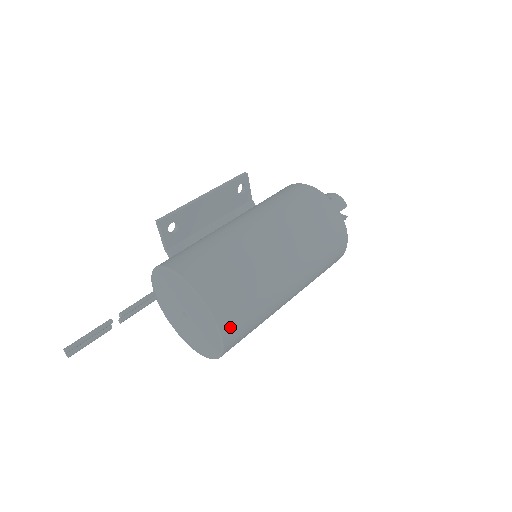
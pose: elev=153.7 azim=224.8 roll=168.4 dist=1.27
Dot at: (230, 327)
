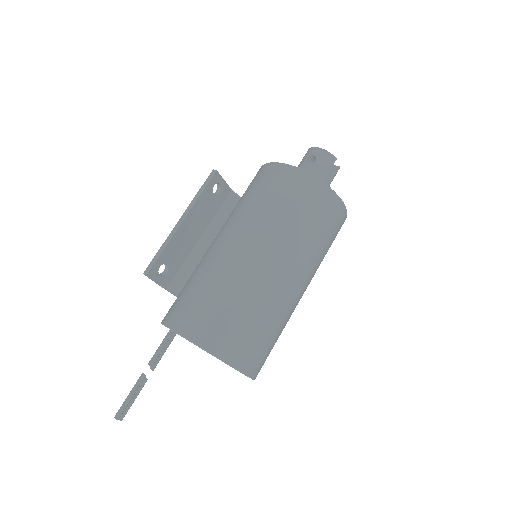
Dot at: (253, 364)
